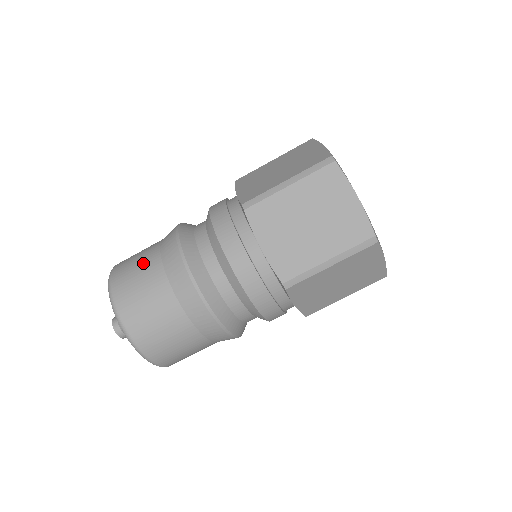
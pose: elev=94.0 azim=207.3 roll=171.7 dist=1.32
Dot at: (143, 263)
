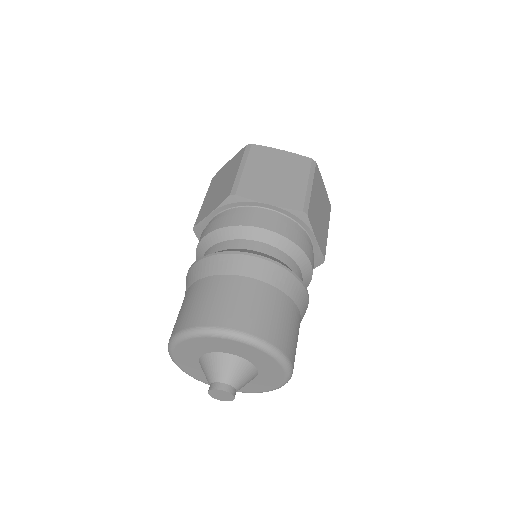
Dot at: (200, 293)
